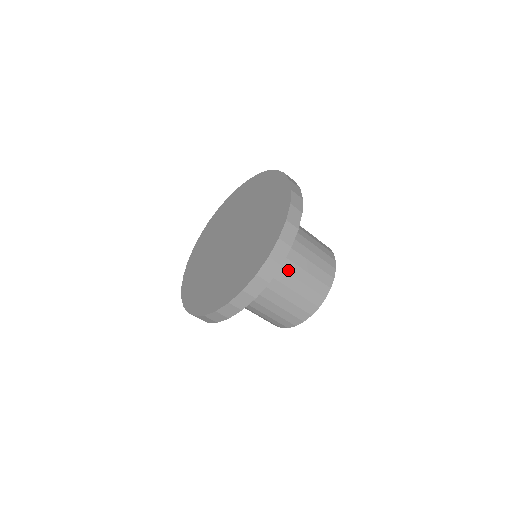
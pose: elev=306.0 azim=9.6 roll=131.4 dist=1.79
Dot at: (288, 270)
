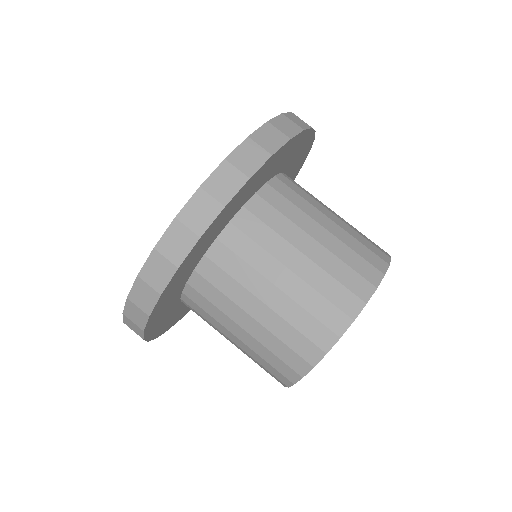
Dot at: (307, 212)
